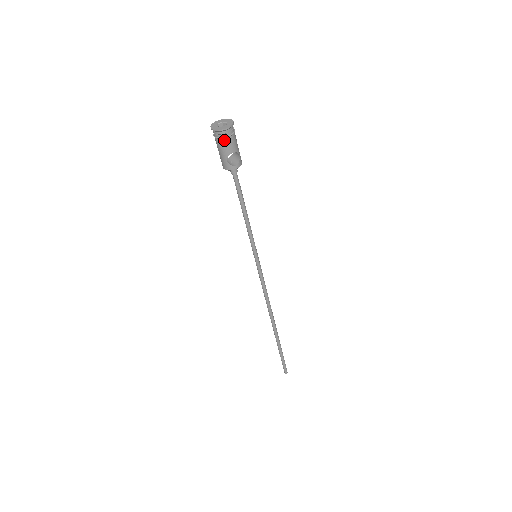
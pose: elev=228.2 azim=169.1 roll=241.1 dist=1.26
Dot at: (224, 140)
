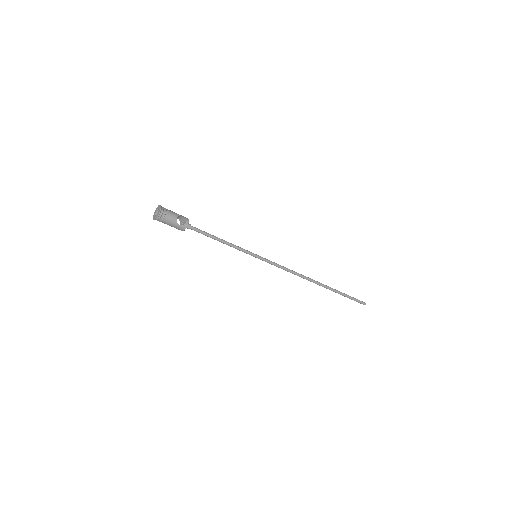
Dot at: (166, 217)
